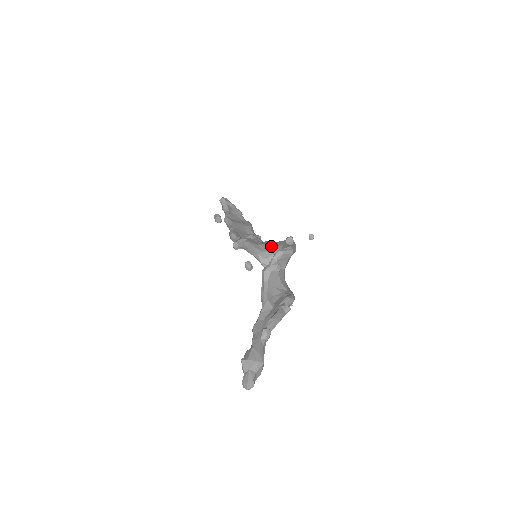
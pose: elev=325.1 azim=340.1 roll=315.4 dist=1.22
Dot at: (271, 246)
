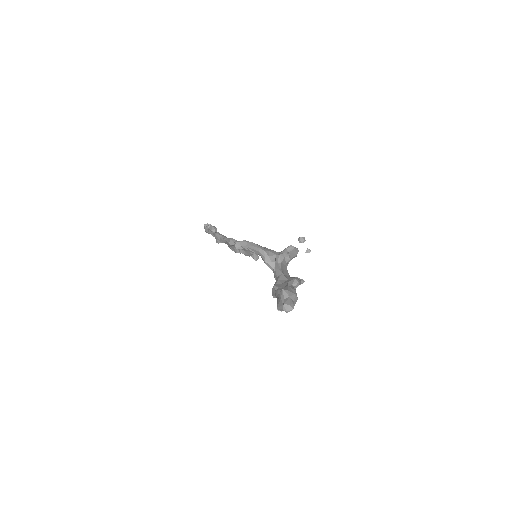
Dot at: (273, 250)
